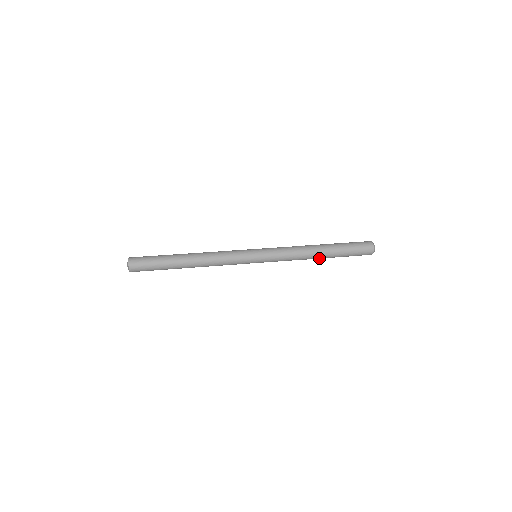
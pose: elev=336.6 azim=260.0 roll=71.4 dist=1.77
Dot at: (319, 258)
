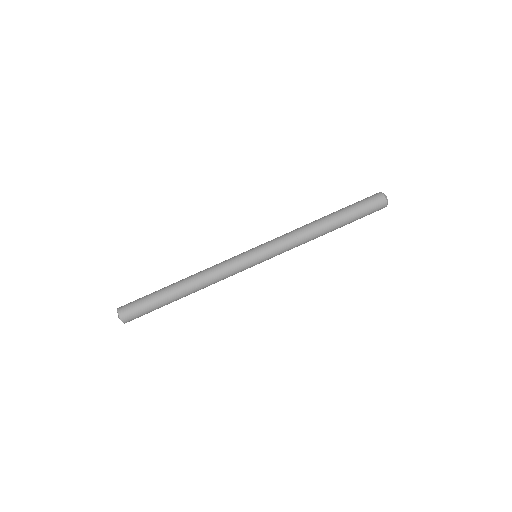
Dot at: occluded
